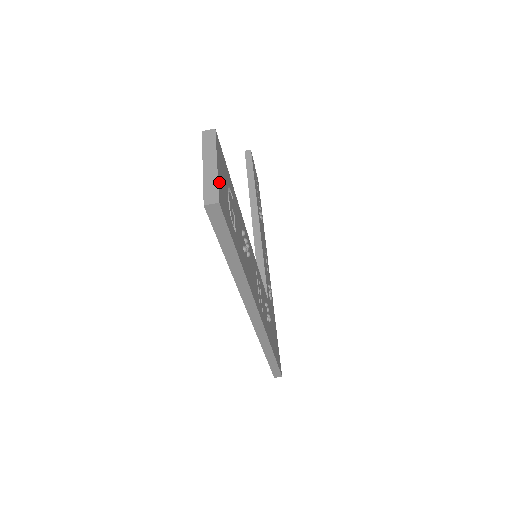
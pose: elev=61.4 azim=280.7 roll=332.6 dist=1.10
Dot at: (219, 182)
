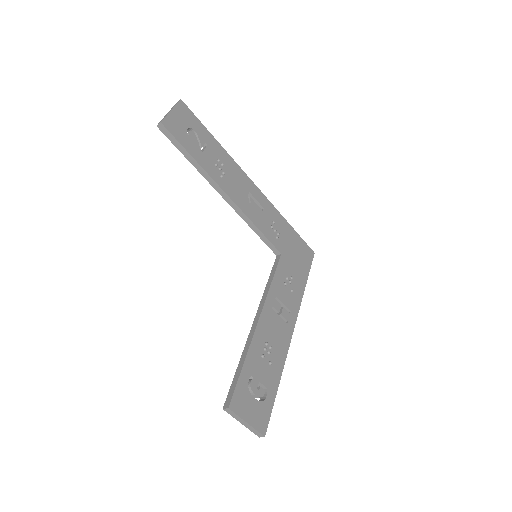
Dot at: (255, 425)
